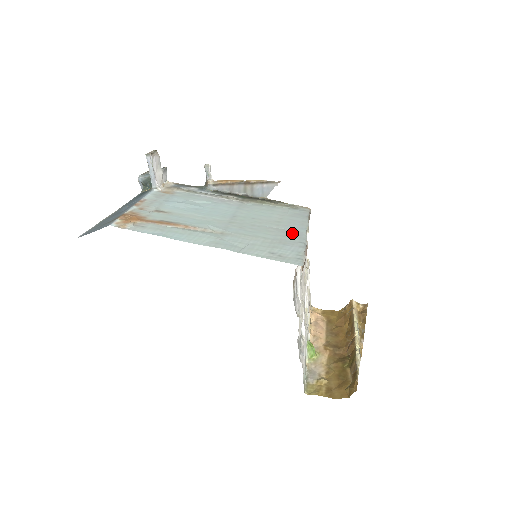
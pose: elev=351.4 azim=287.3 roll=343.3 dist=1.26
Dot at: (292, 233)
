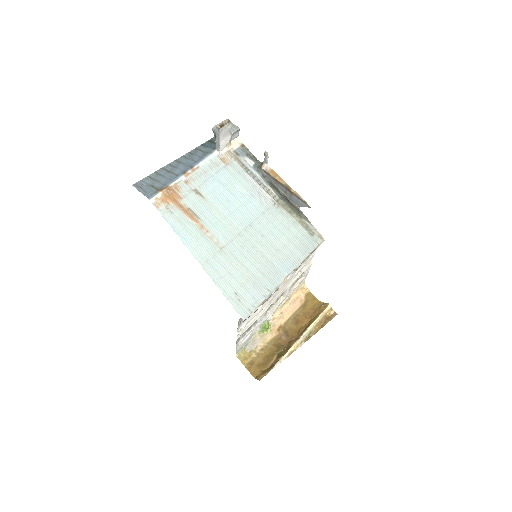
Dot at: (274, 273)
